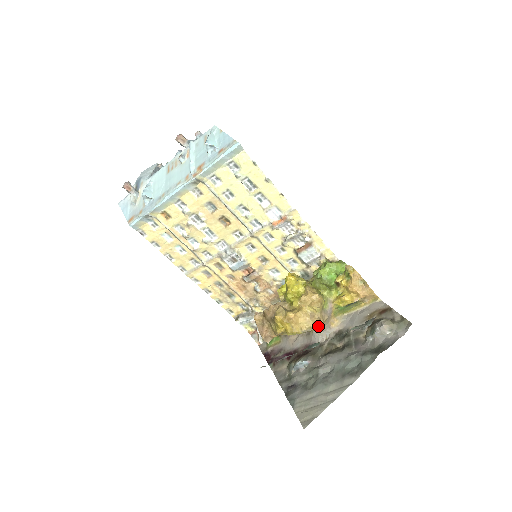
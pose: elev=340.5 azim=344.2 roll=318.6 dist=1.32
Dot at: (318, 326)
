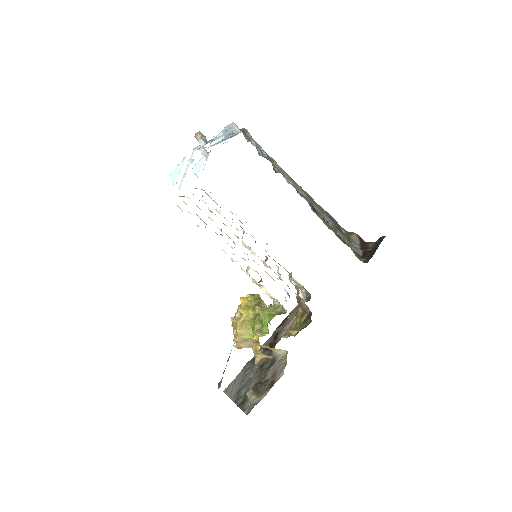
Dot at: occluded
